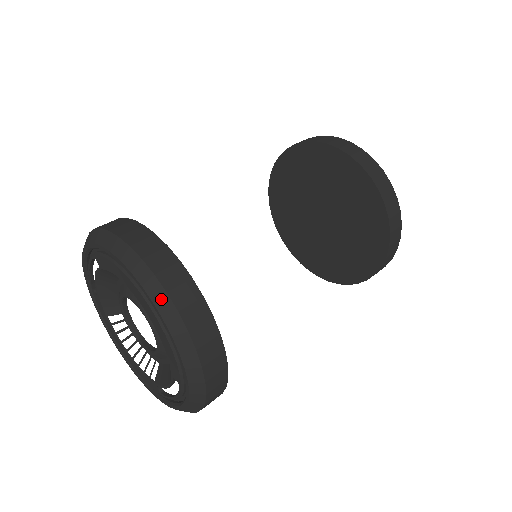
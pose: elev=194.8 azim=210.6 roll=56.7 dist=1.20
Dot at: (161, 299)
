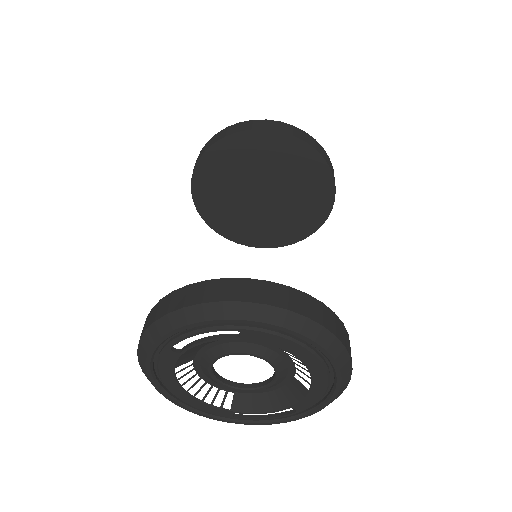
Dot at: (346, 365)
